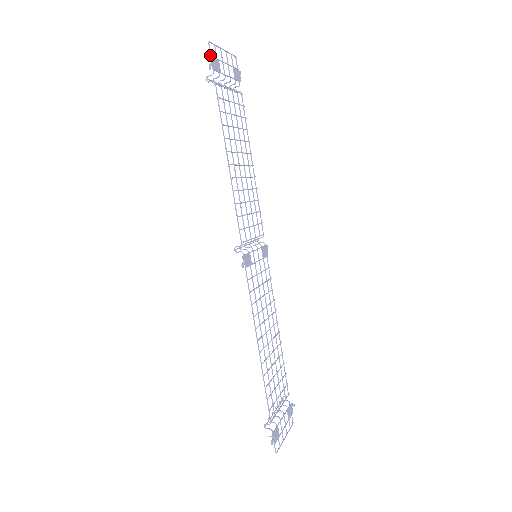
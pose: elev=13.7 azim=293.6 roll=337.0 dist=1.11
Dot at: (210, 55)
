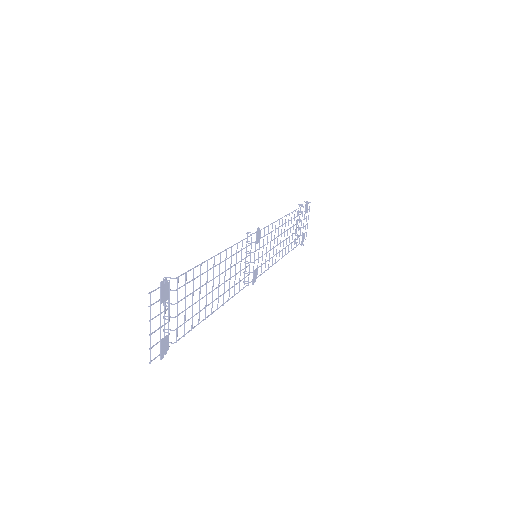
Dot at: occluded
